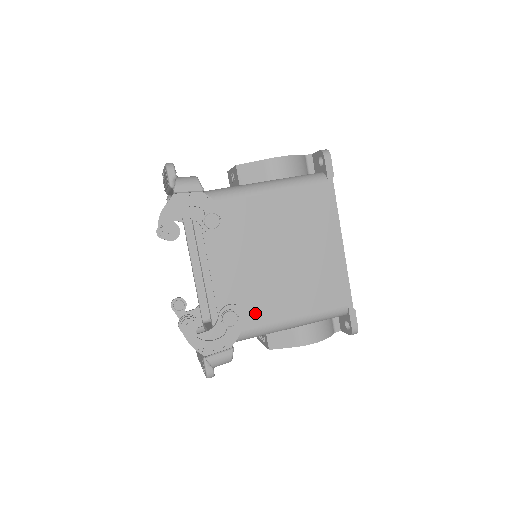
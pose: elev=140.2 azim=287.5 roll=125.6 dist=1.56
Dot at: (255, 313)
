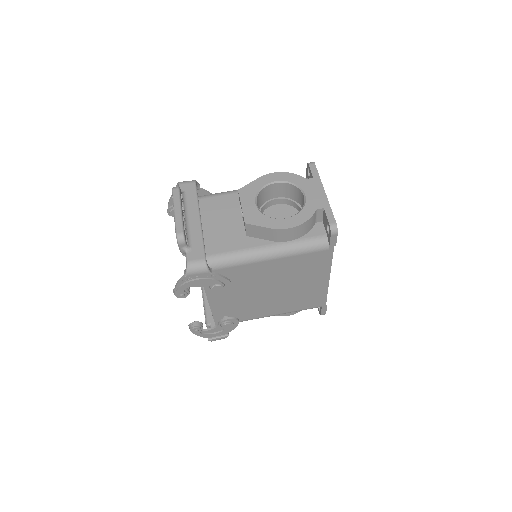
Dot at: (247, 314)
